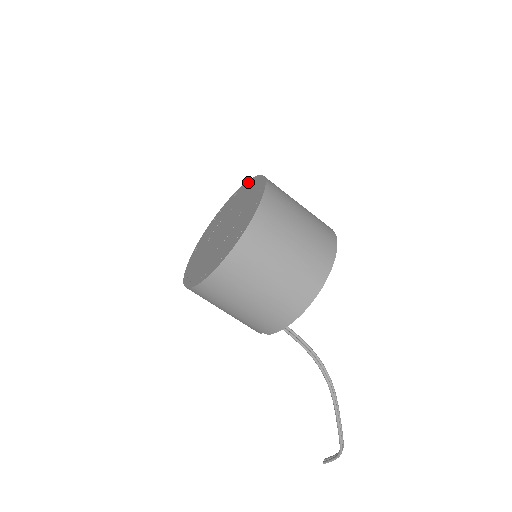
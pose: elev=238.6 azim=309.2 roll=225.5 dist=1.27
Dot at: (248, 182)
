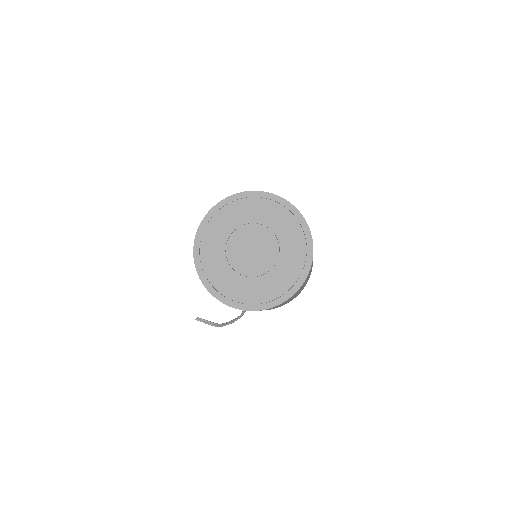
Dot at: (287, 205)
